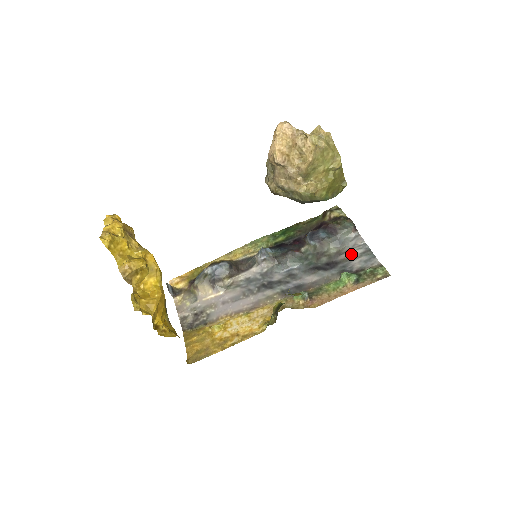
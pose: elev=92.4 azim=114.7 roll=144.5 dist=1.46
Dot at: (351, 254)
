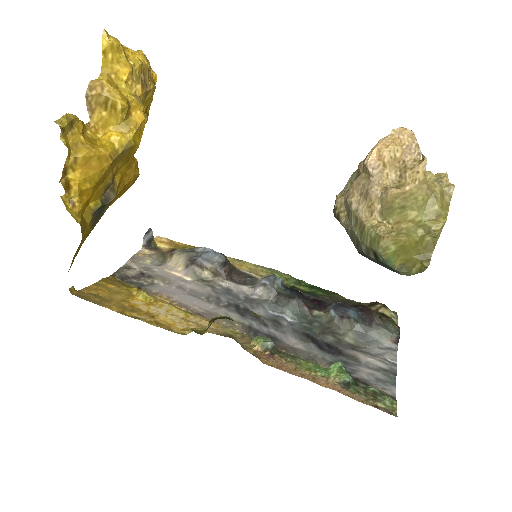
Dot at: (367, 358)
